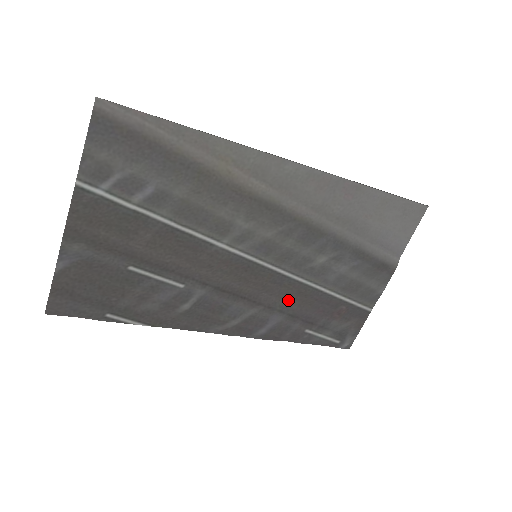
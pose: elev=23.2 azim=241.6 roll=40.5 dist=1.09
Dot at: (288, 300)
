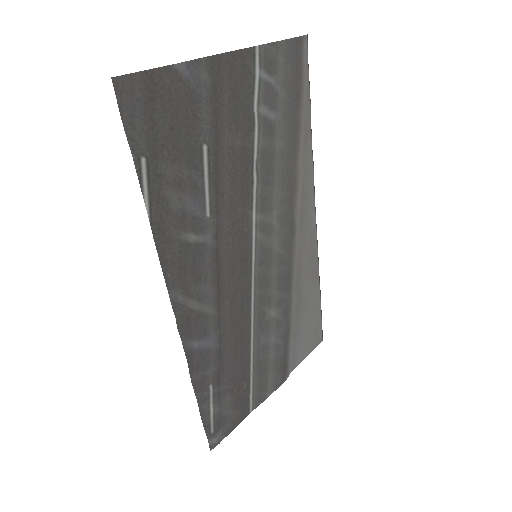
Dot at: (231, 330)
